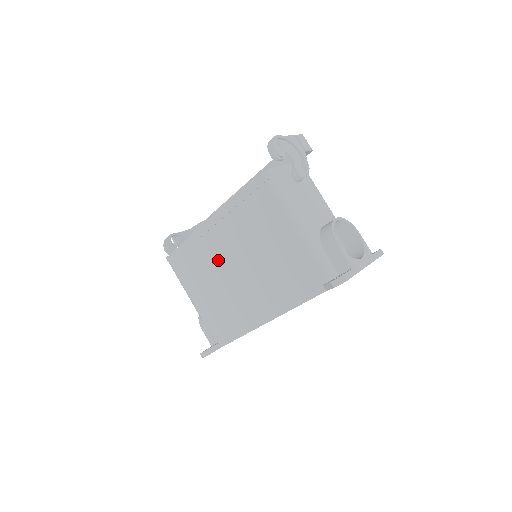
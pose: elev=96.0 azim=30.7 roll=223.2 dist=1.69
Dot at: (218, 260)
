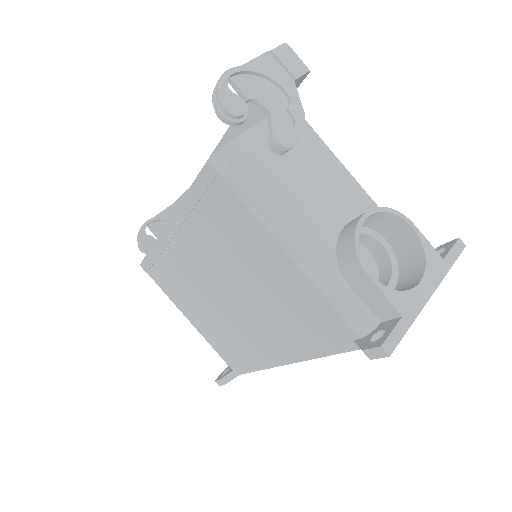
Dot at: (197, 279)
